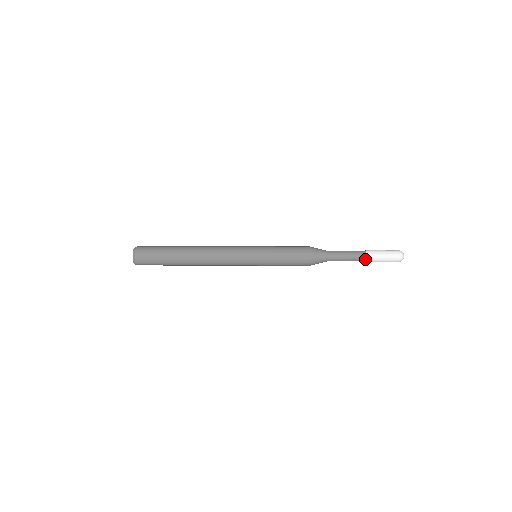
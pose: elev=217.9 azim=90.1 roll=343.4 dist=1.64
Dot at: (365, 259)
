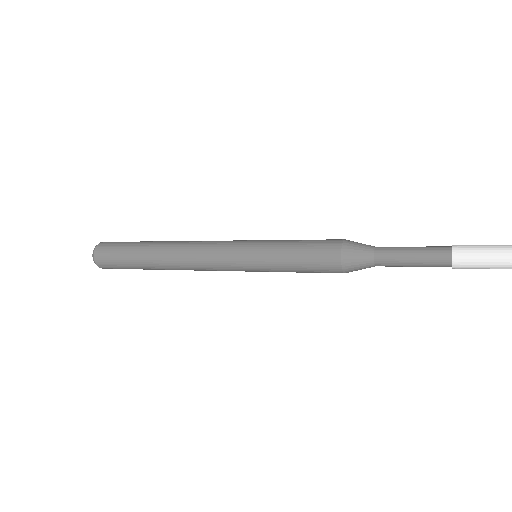
Dot at: occluded
